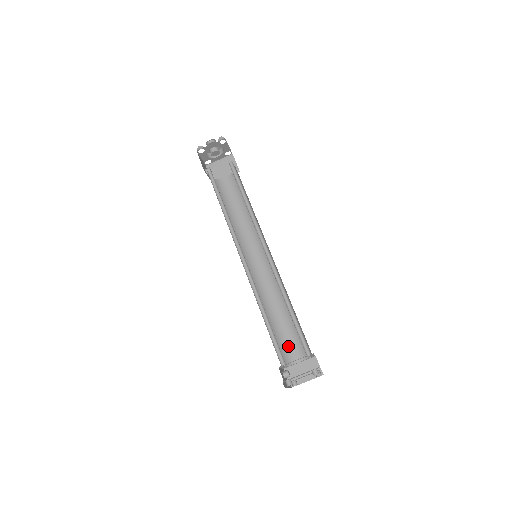
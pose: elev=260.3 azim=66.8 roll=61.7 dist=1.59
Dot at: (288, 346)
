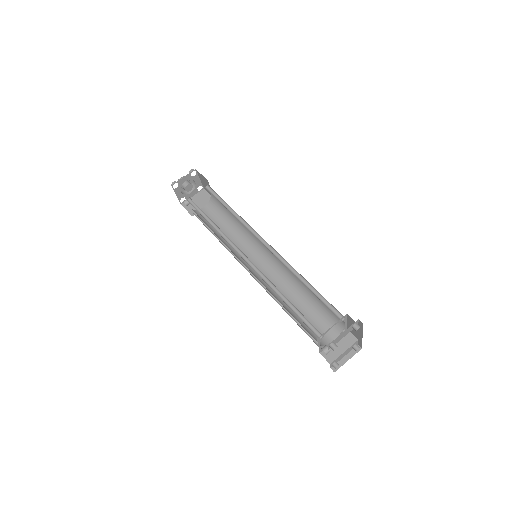
Dot at: occluded
